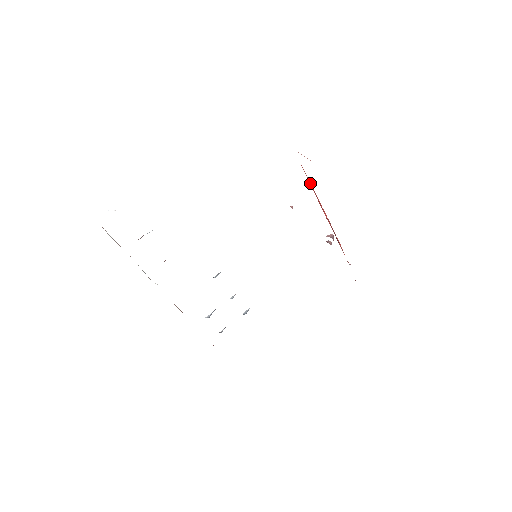
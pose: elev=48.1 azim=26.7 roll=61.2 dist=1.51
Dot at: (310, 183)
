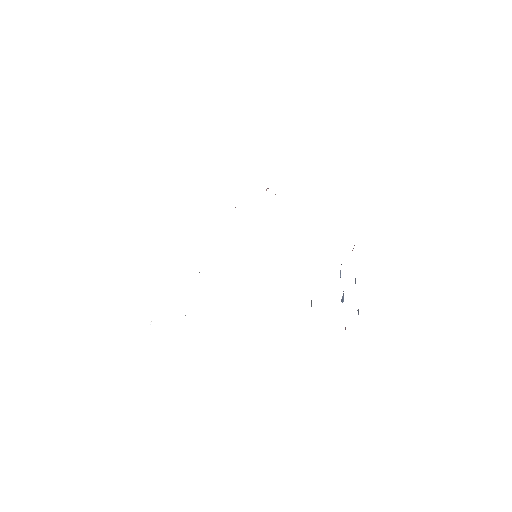
Dot at: occluded
